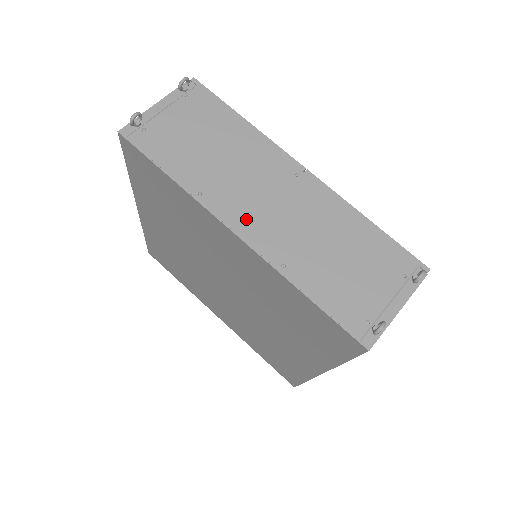
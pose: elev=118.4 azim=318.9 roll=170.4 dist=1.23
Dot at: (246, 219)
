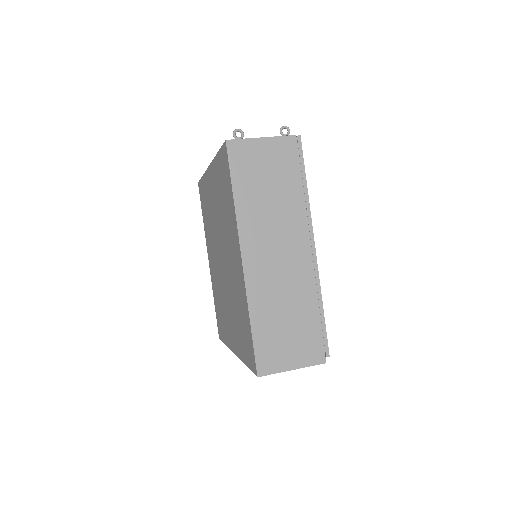
Dot at: occluded
